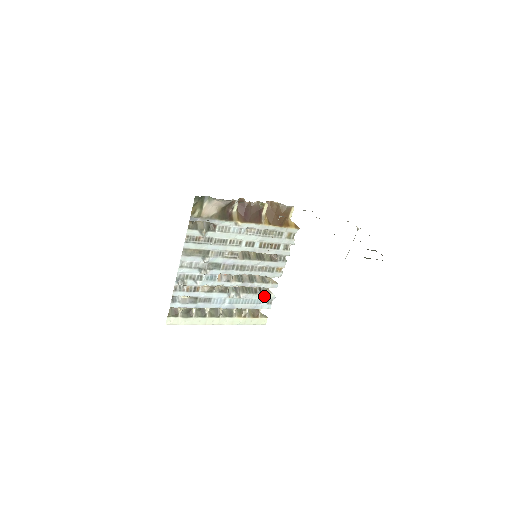
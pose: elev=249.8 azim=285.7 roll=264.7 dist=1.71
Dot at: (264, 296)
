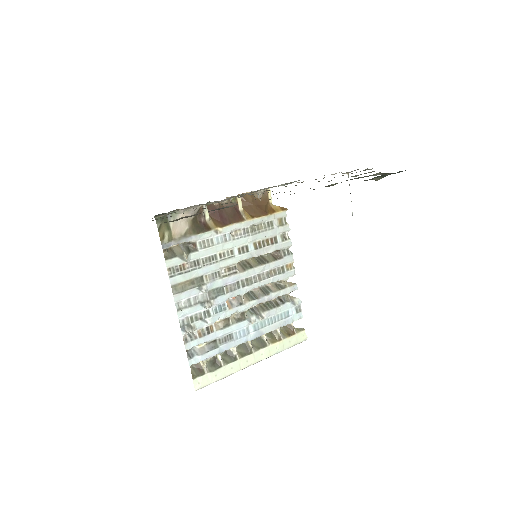
Dot at: (289, 305)
